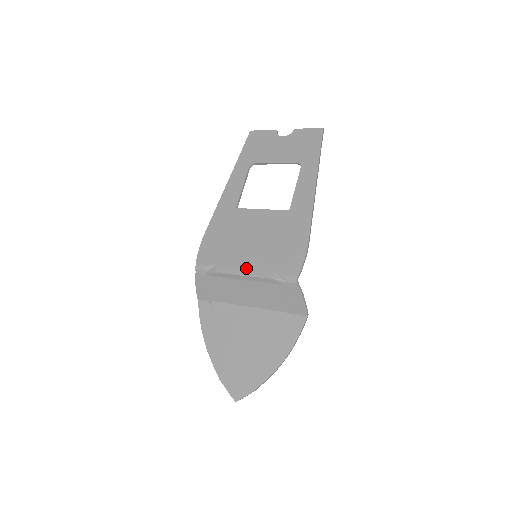
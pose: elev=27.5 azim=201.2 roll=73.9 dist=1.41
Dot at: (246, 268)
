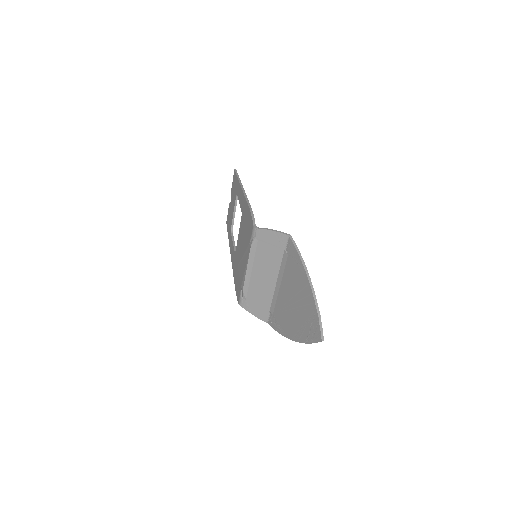
Dot at: (245, 264)
